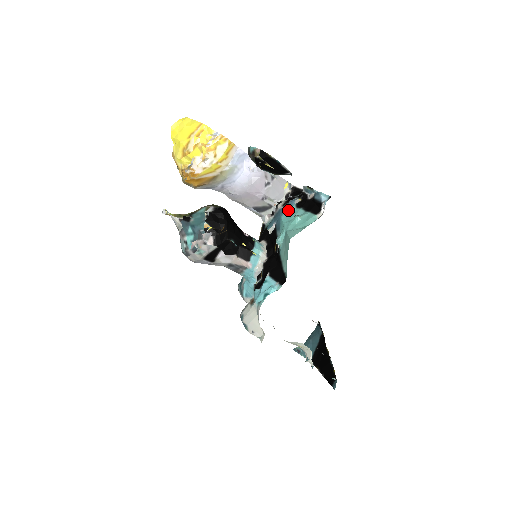
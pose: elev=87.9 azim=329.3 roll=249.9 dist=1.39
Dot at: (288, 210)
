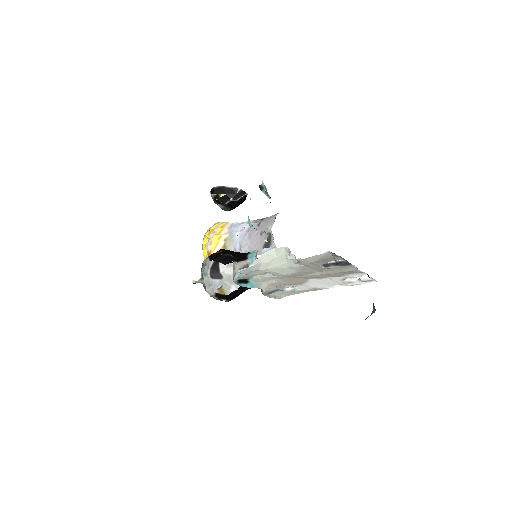
Dot at: occluded
